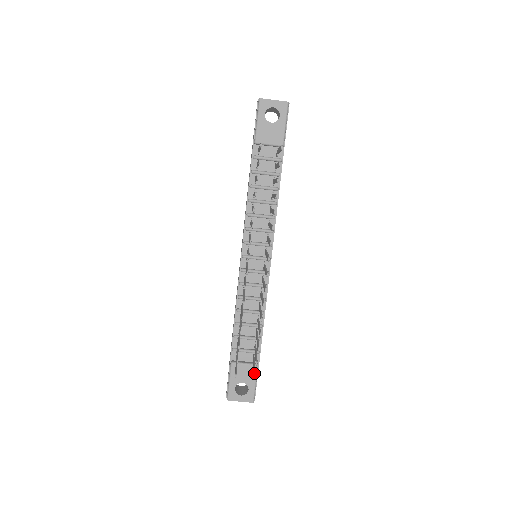
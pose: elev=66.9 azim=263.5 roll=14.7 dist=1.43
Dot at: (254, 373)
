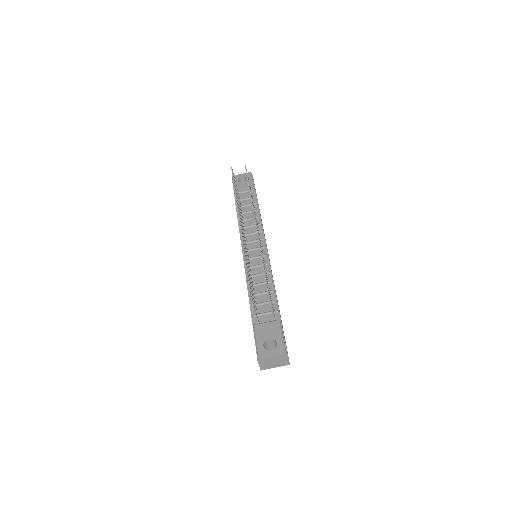
Dot at: occluded
